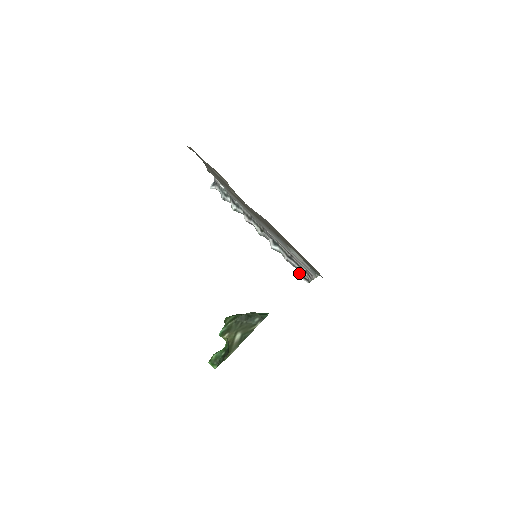
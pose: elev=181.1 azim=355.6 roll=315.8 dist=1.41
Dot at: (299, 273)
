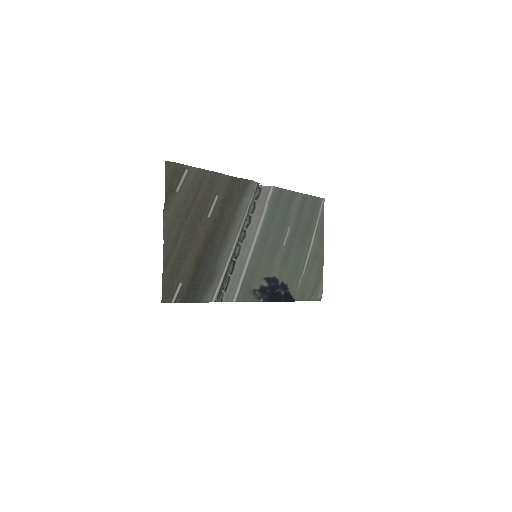
Dot at: (222, 290)
